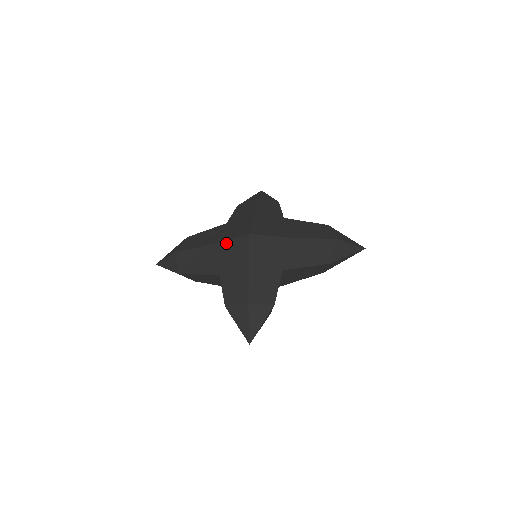
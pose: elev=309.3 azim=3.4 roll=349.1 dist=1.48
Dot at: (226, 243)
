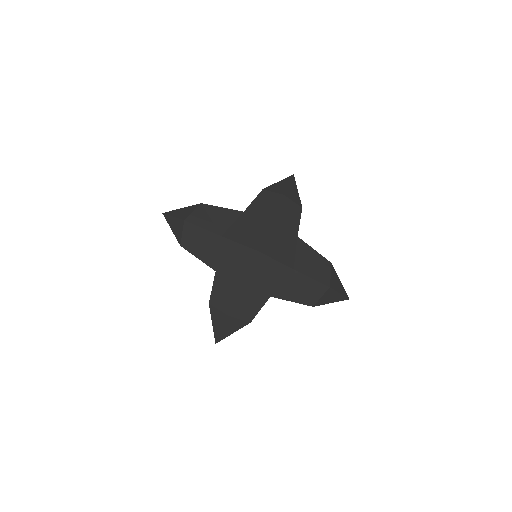
Dot at: (234, 244)
